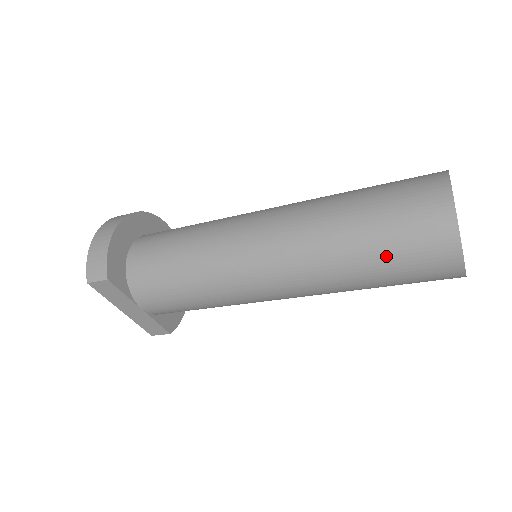
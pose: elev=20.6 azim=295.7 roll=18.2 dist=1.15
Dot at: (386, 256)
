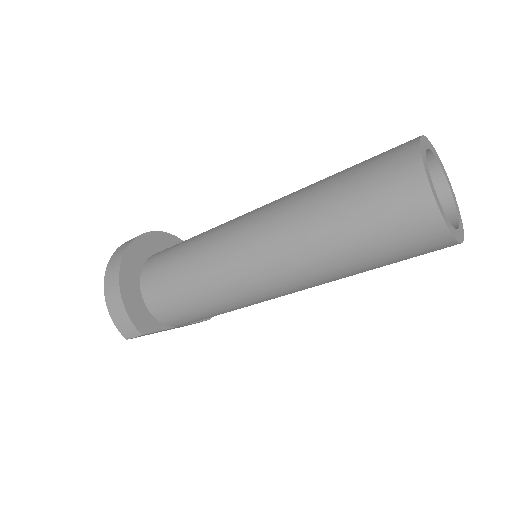
Dot at: (383, 258)
